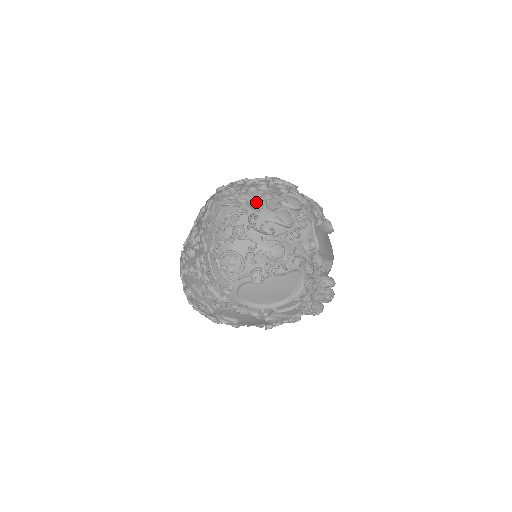
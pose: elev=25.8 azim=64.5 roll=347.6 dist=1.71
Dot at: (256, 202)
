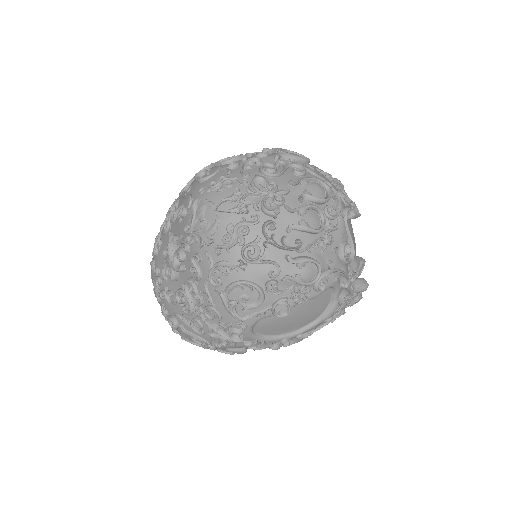
Dot at: (268, 201)
